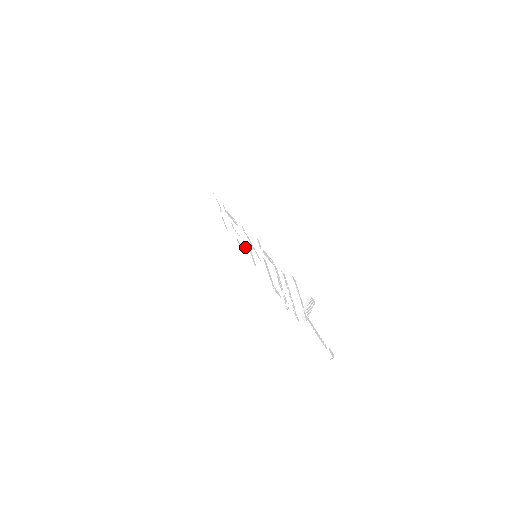
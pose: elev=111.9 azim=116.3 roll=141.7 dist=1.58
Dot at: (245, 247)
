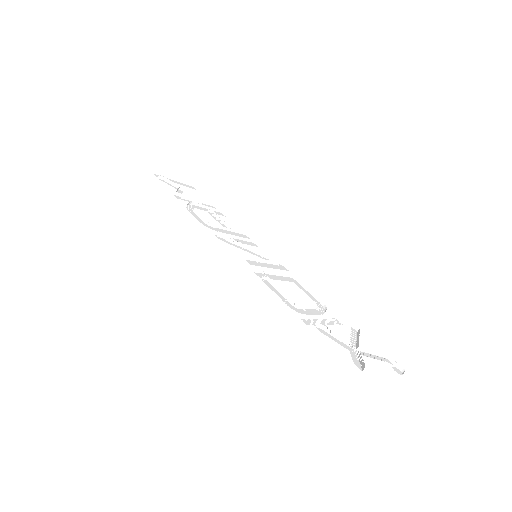
Dot at: (234, 230)
